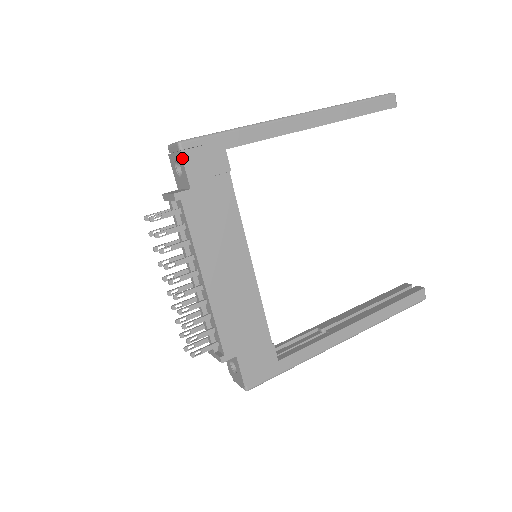
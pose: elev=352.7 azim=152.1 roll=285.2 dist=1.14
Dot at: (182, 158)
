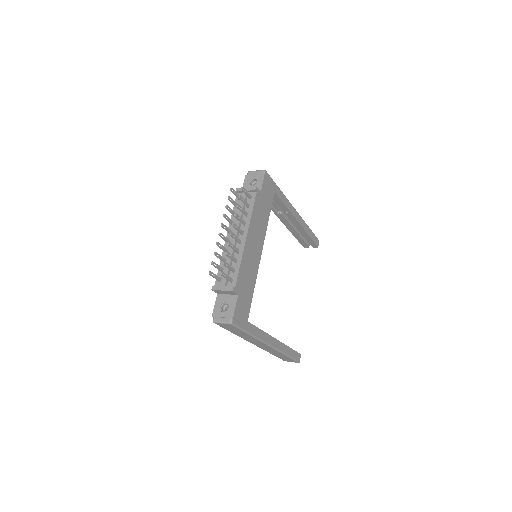
Dot at: (264, 177)
